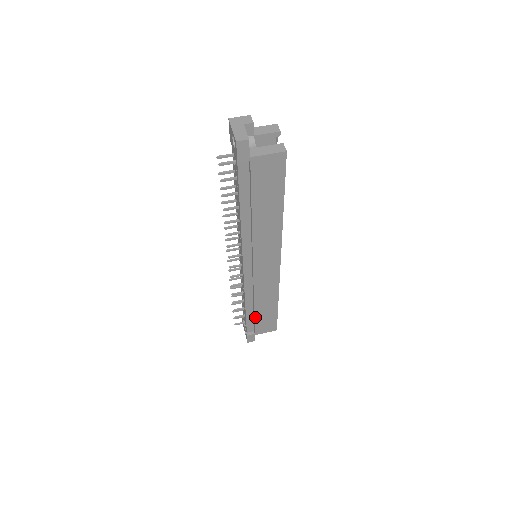
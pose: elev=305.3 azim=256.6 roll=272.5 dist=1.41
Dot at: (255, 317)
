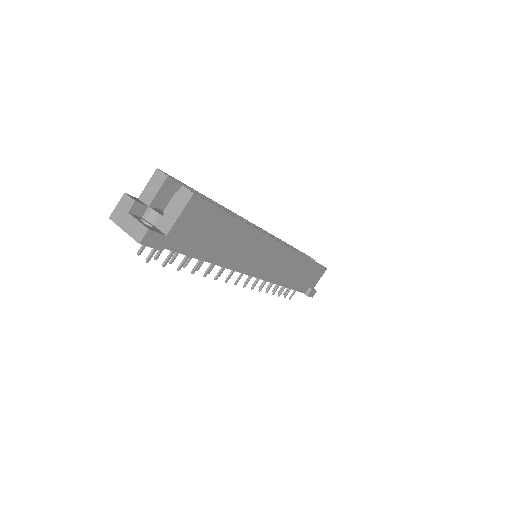
Dot at: (301, 284)
